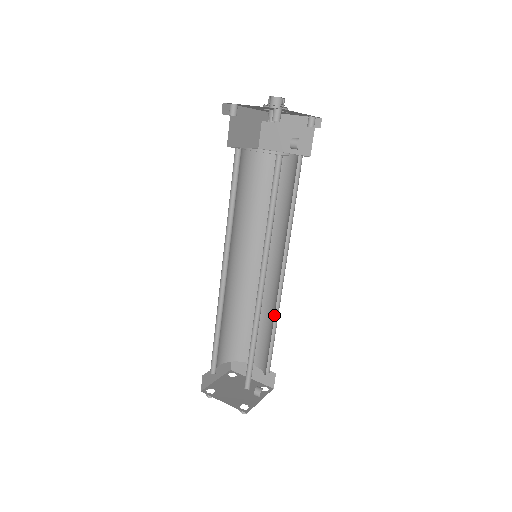
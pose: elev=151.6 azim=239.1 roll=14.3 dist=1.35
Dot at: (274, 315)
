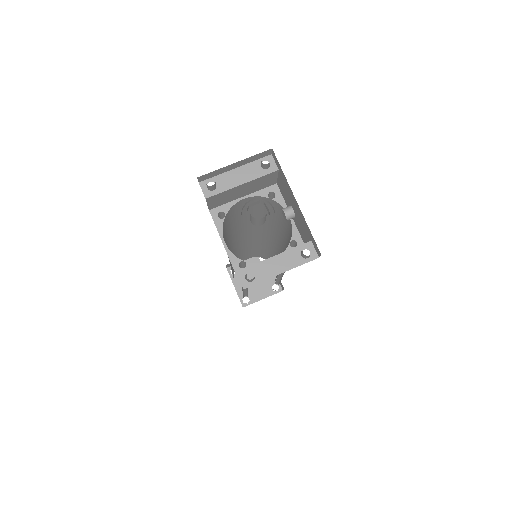
Dot at: occluded
